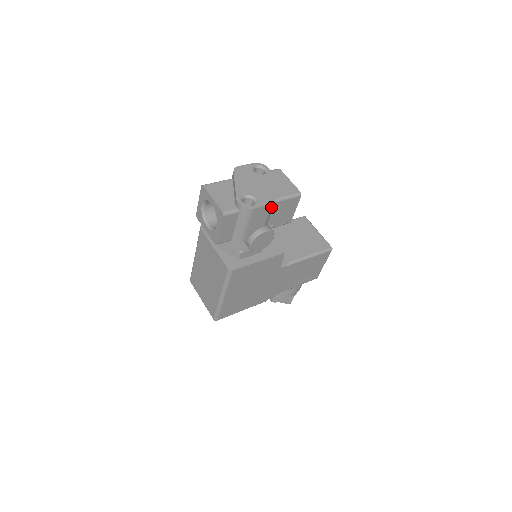
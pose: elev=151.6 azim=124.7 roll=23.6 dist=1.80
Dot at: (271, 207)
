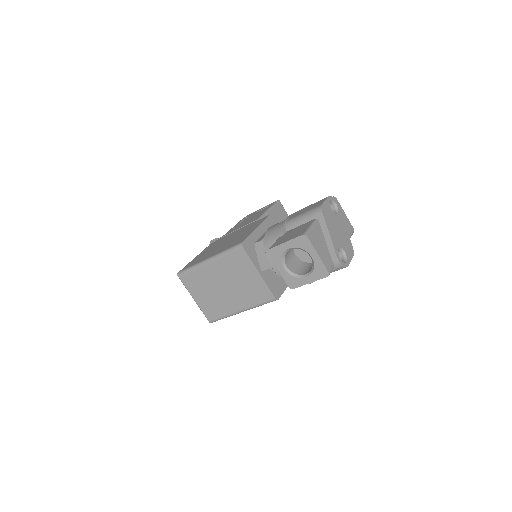
Dot at: occluded
